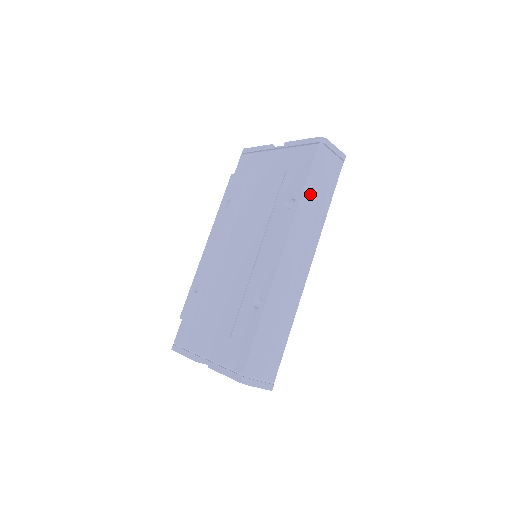
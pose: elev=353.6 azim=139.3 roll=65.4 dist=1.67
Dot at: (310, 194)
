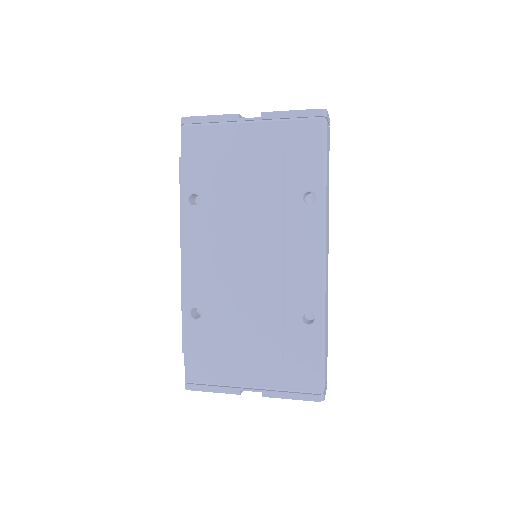
Dot at: (327, 182)
